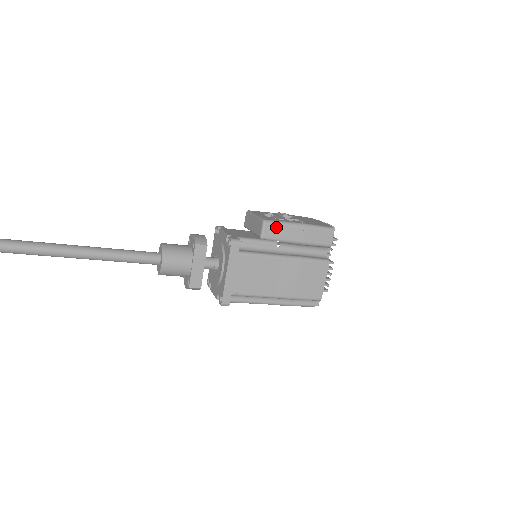
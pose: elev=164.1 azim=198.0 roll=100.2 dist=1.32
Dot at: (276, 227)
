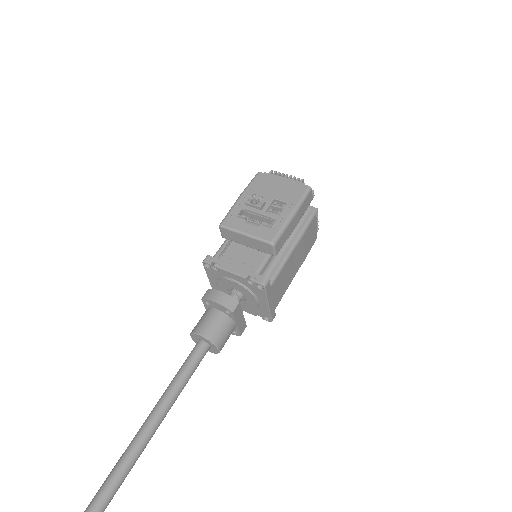
Dot at: (282, 238)
